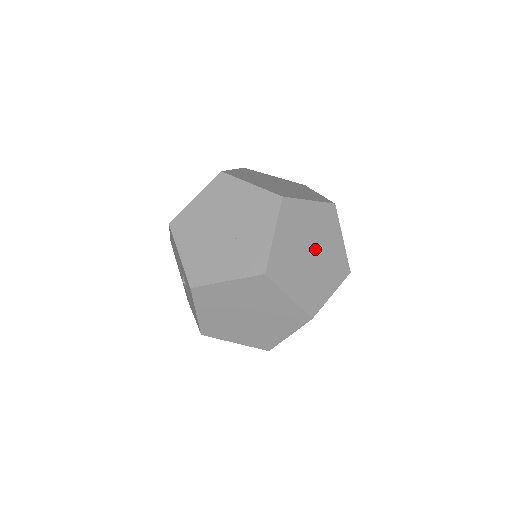
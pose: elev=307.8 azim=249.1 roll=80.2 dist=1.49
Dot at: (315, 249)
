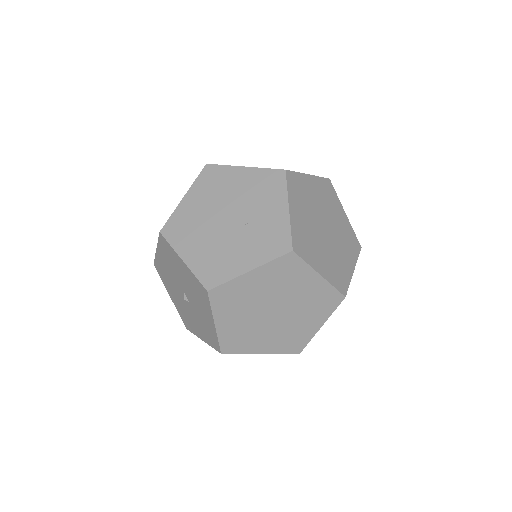
Dot at: (327, 224)
